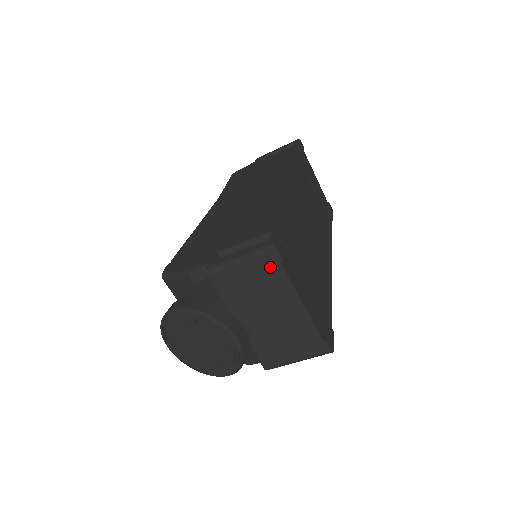
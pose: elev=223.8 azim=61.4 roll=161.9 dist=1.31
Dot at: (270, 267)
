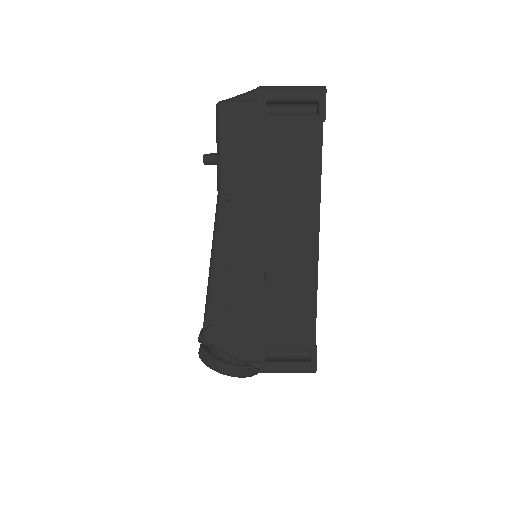
Dot at: occluded
